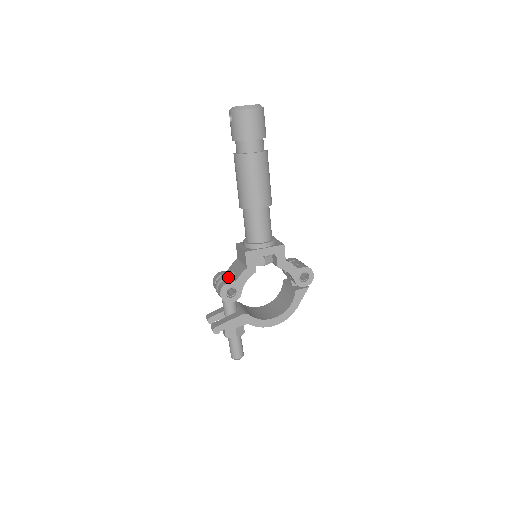
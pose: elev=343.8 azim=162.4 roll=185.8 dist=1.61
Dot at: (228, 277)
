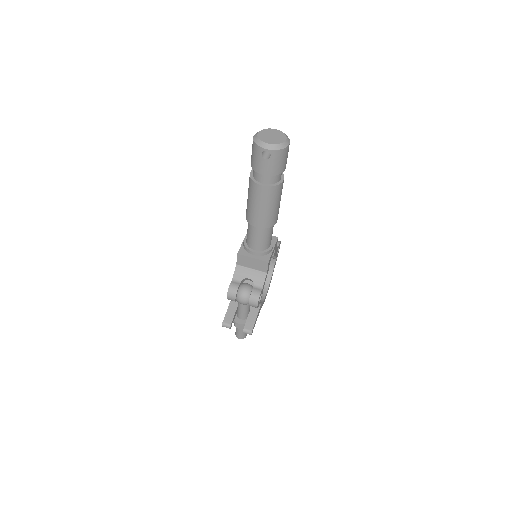
Dot at: (250, 287)
